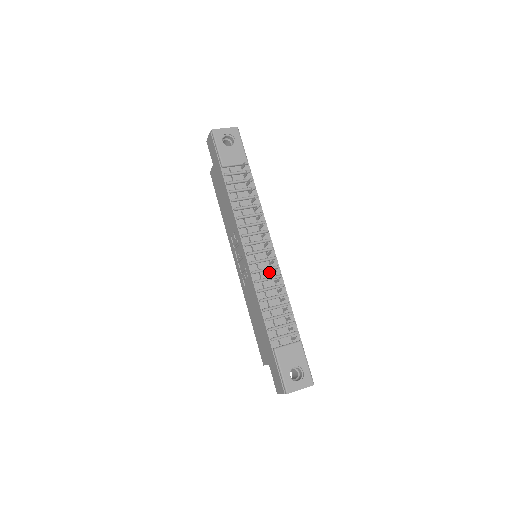
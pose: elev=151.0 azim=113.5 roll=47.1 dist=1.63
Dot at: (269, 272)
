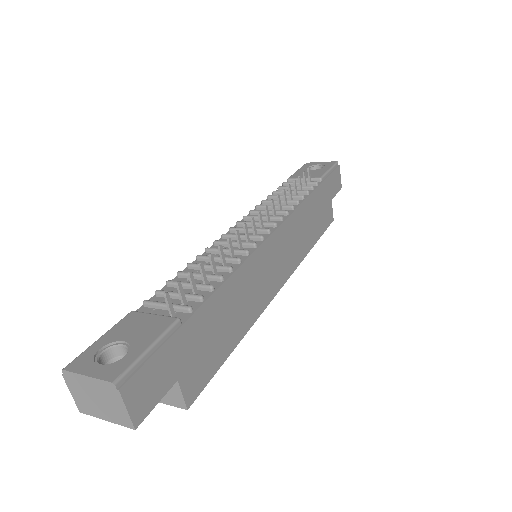
Dot at: (238, 248)
